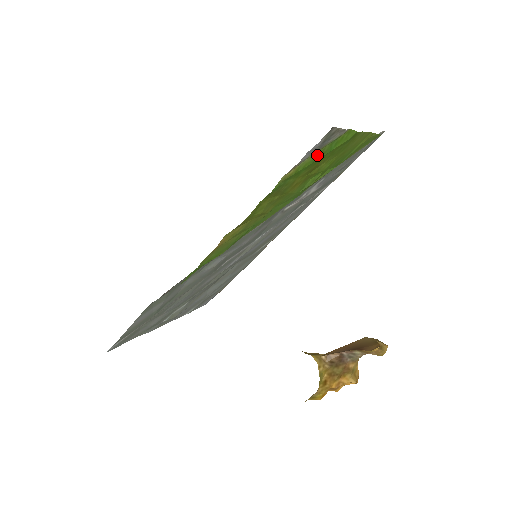
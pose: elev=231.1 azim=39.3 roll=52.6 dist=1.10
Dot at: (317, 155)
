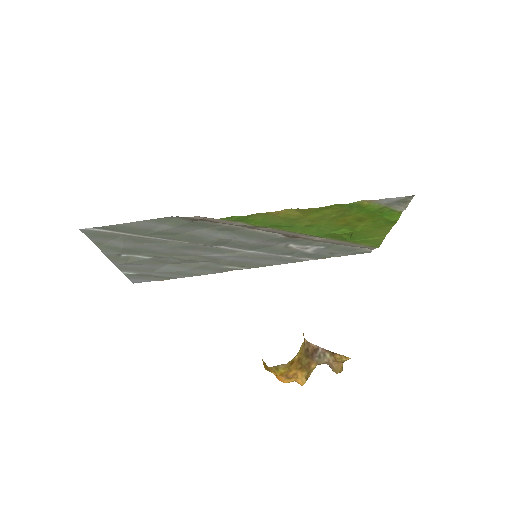
Dot at: (380, 209)
